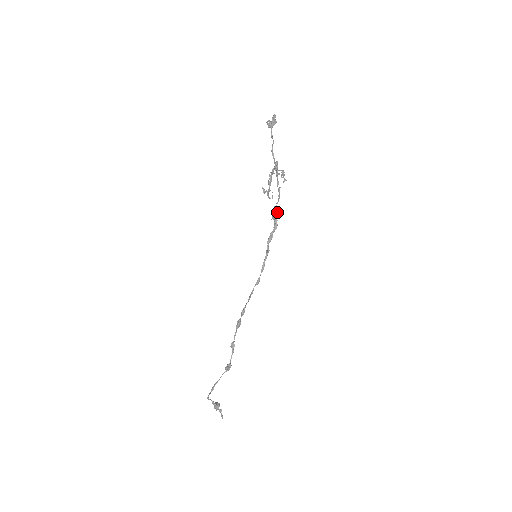
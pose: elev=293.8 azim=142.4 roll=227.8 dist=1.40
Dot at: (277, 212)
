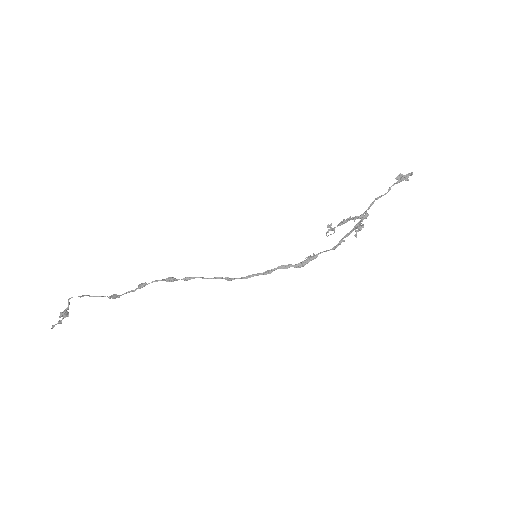
Dot at: (317, 256)
